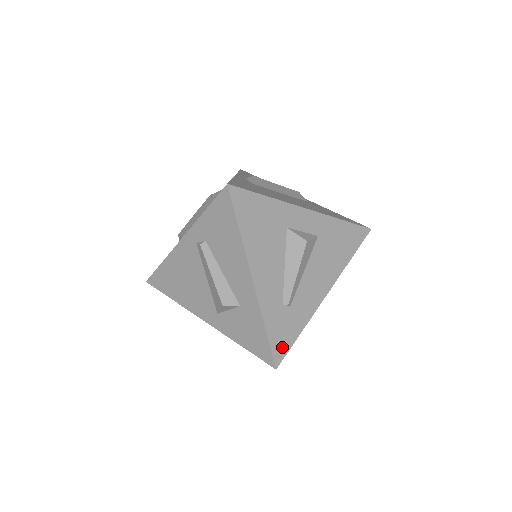
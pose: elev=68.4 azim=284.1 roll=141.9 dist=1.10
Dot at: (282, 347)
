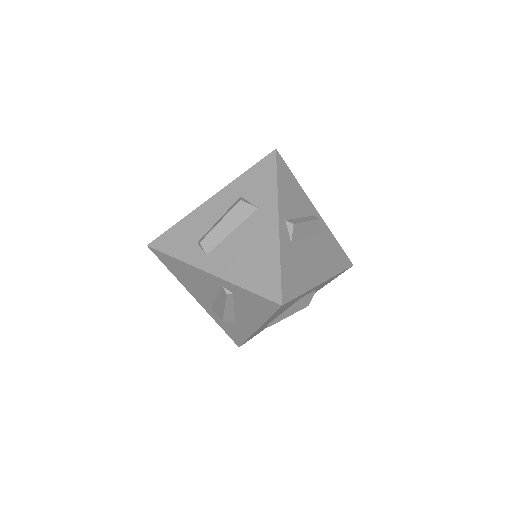
Dot at: occluded
